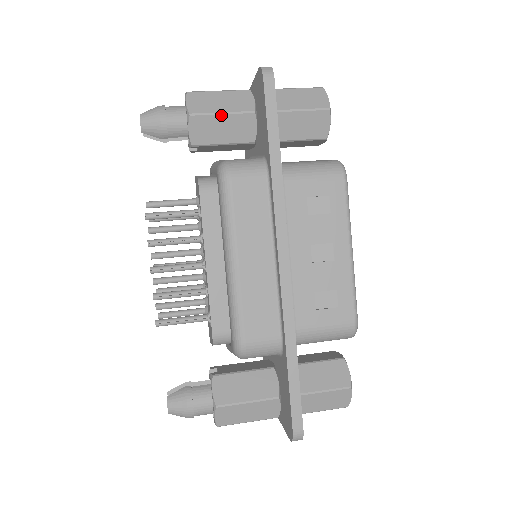
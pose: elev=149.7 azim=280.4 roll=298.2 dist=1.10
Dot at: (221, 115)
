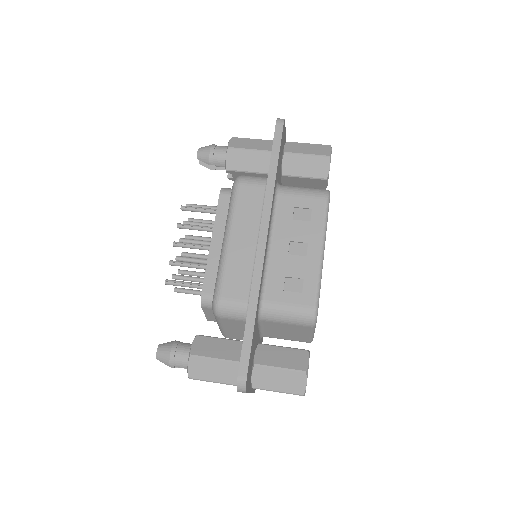
Dot at: (249, 151)
